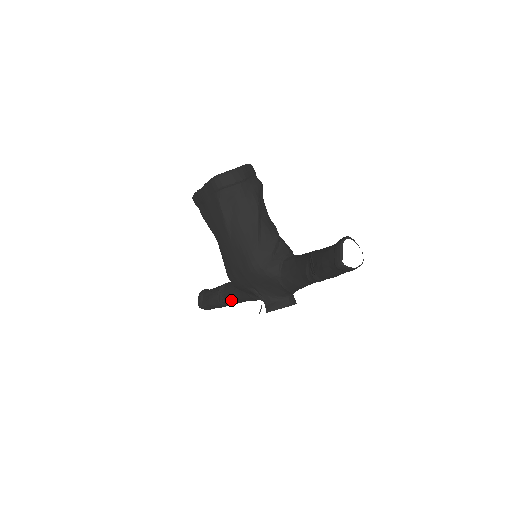
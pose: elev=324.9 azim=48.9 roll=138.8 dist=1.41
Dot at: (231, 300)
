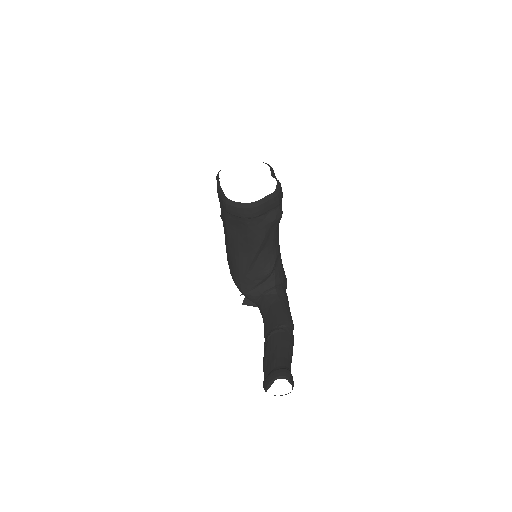
Dot at: occluded
